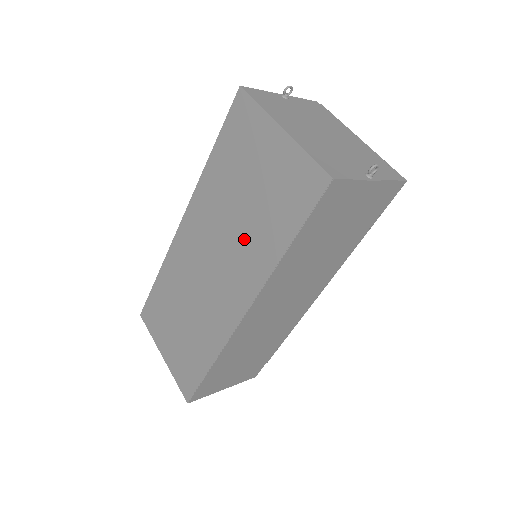
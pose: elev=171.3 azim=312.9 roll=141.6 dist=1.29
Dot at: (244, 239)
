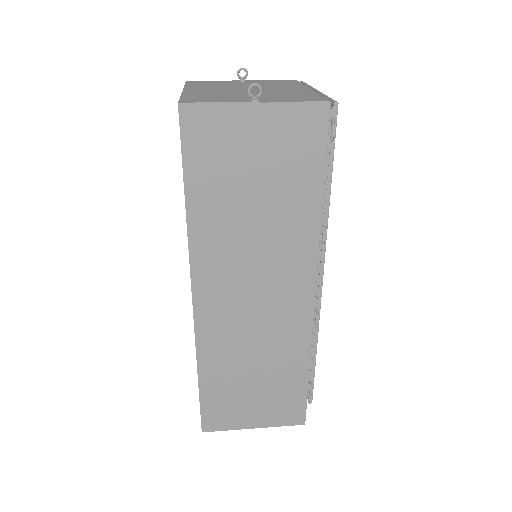
Dot at: occluded
